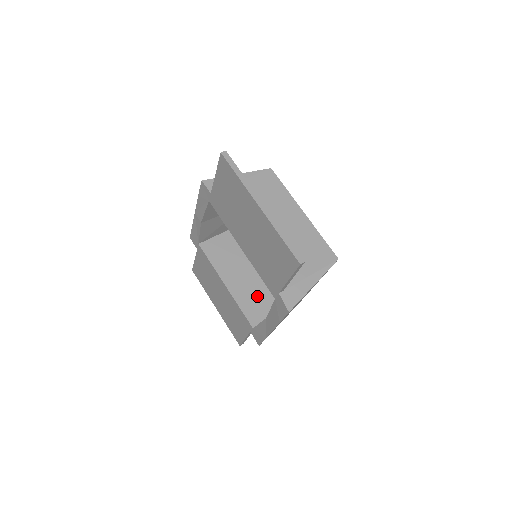
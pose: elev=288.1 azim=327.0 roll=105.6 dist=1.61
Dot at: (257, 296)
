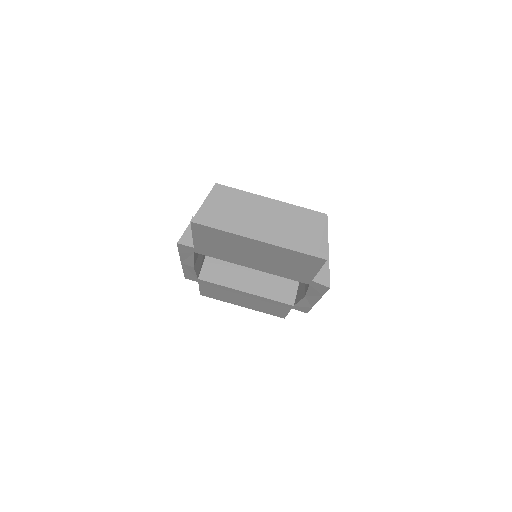
Dot at: (275, 279)
